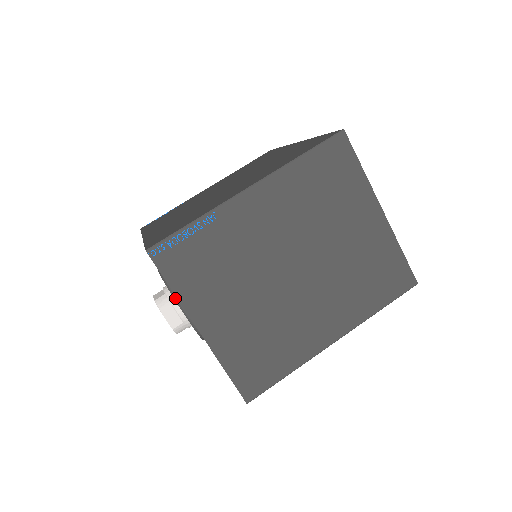
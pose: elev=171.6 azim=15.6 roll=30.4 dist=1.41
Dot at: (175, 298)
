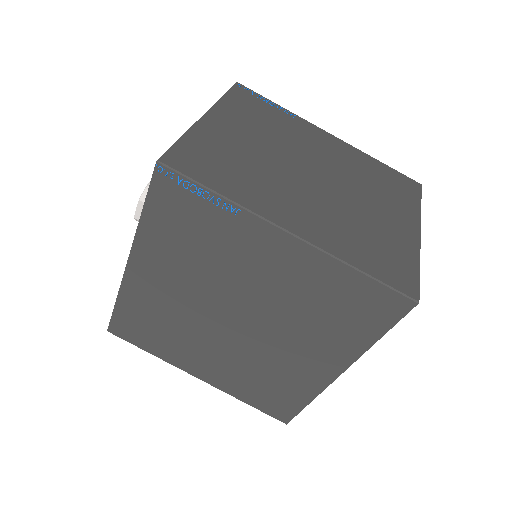
Dot at: occluded
